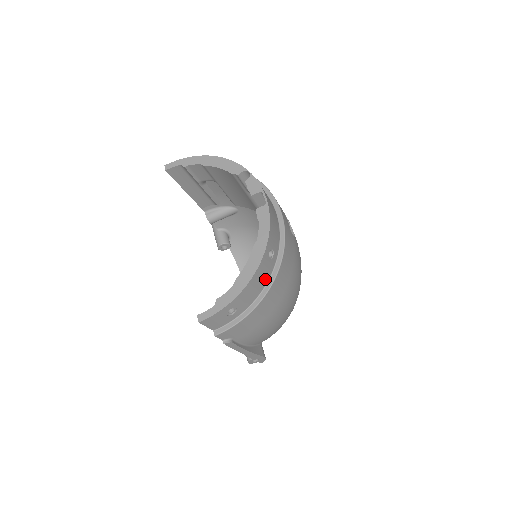
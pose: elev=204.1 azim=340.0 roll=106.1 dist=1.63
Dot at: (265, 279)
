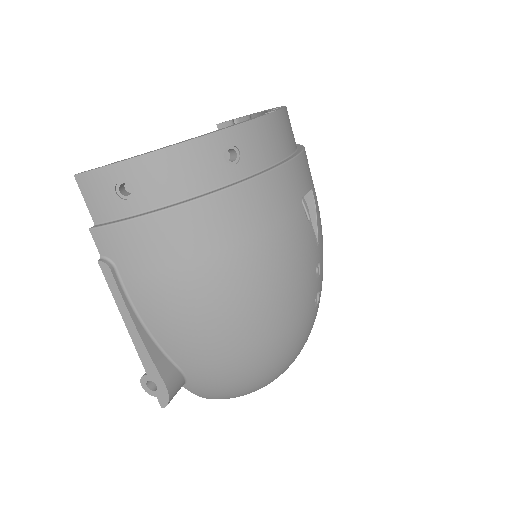
Dot at: (202, 182)
